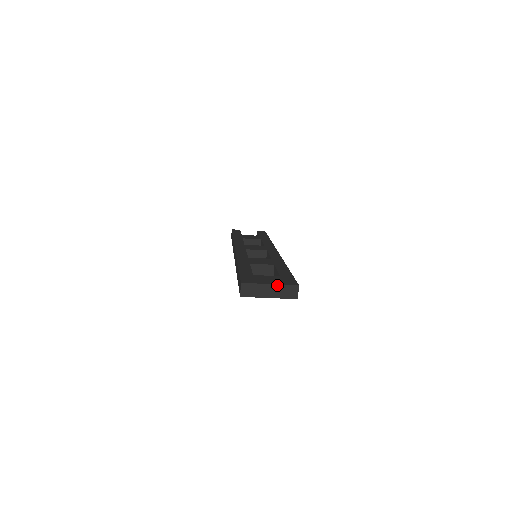
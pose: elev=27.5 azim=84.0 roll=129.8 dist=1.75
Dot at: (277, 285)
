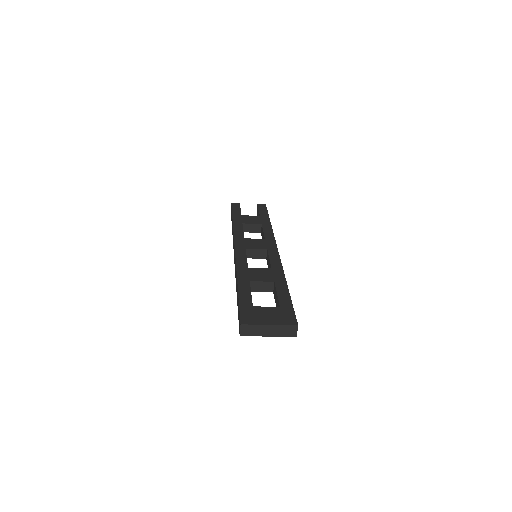
Dot at: (276, 326)
